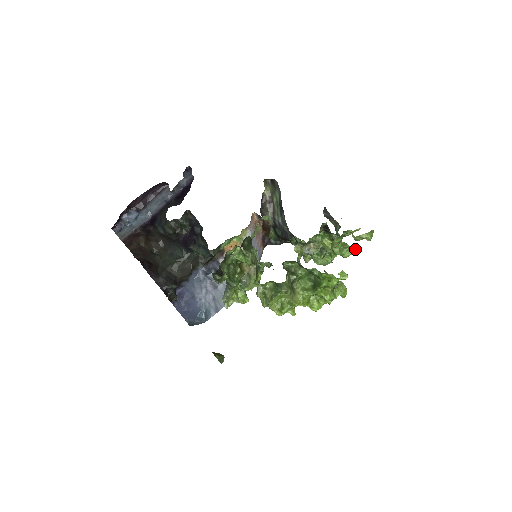
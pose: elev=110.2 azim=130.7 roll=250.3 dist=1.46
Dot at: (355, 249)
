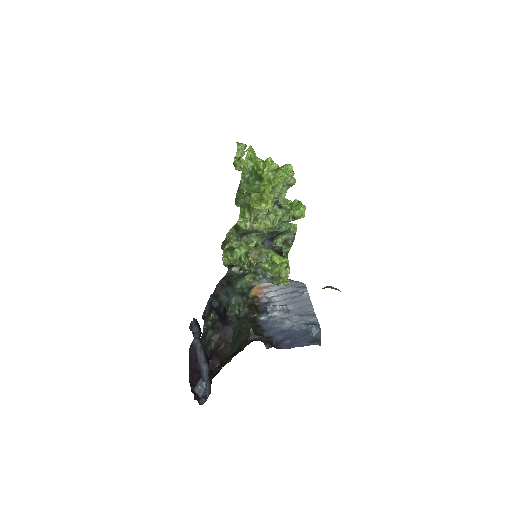
Dot at: occluded
